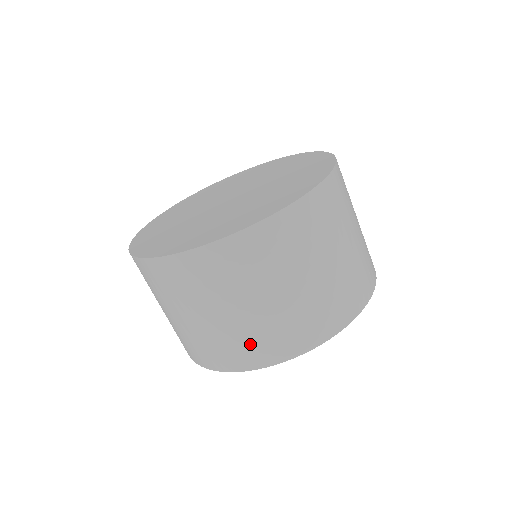
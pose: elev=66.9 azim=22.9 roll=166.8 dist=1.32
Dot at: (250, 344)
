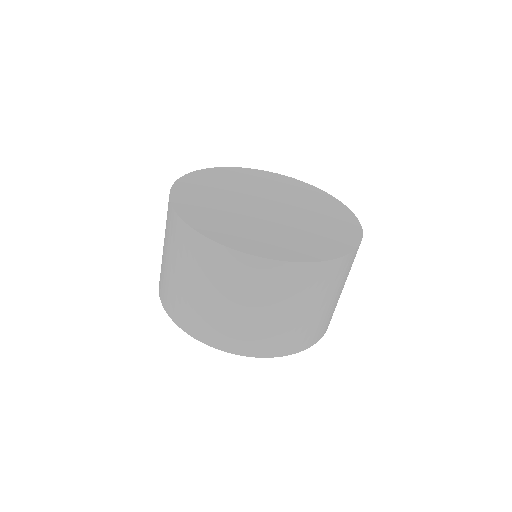
Dot at: (309, 333)
